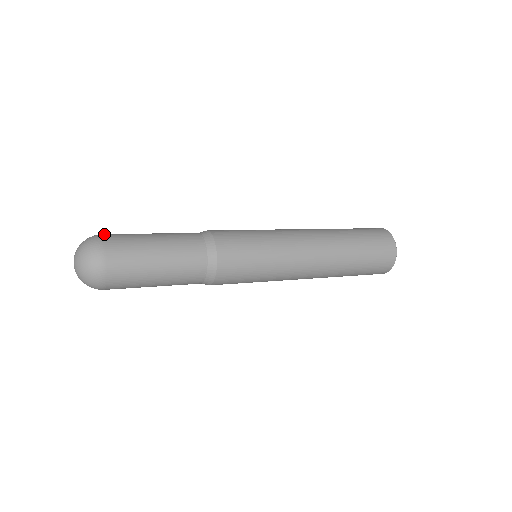
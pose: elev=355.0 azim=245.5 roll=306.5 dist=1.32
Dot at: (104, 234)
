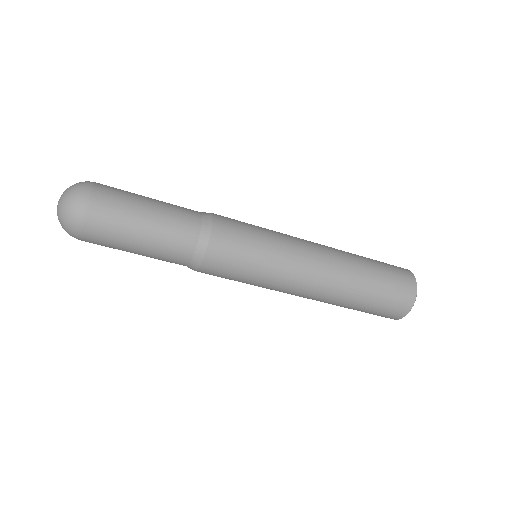
Dot at: occluded
